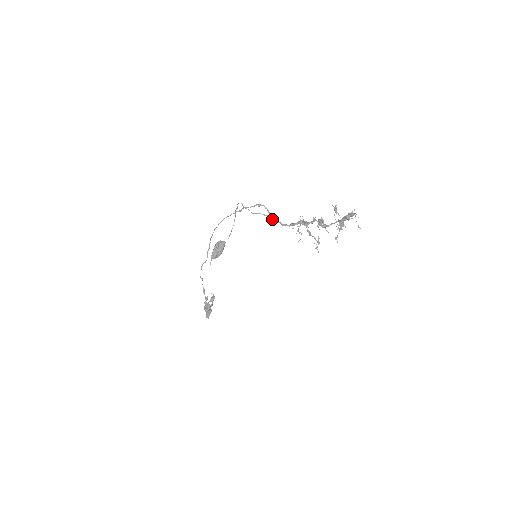
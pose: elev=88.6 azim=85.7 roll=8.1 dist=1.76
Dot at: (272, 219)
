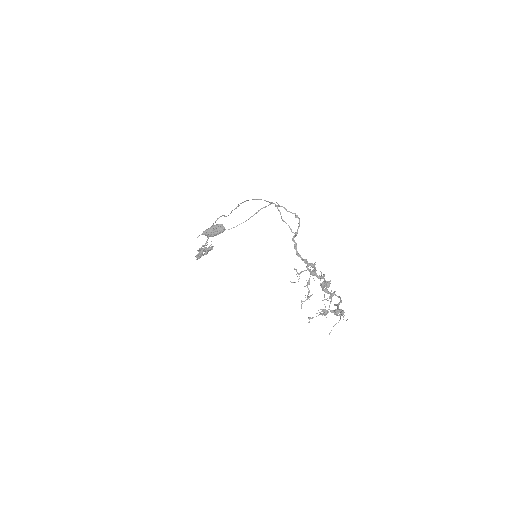
Dot at: (292, 240)
